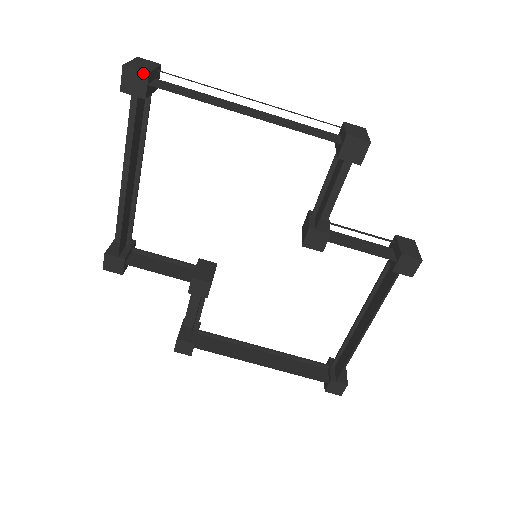
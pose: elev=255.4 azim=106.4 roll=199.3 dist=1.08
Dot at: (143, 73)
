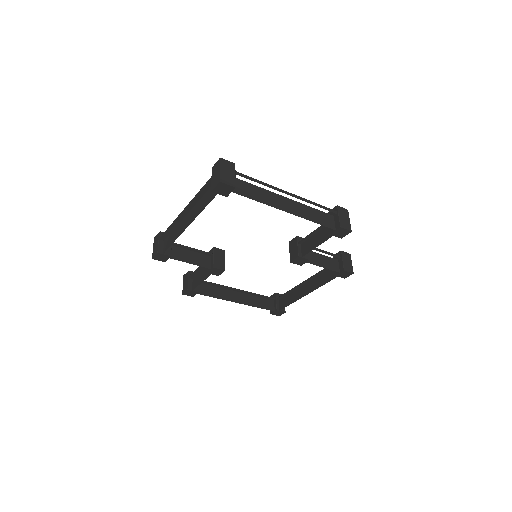
Dot at: (232, 187)
